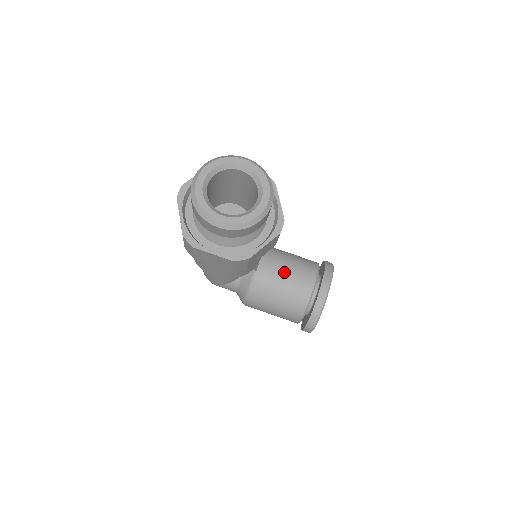
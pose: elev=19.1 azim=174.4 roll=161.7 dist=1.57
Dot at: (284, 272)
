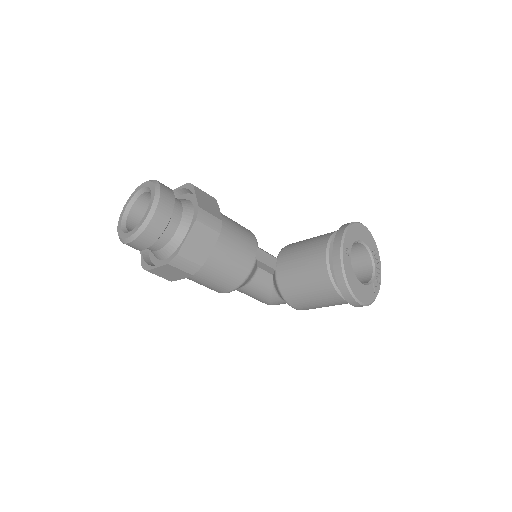
Dot at: (297, 257)
